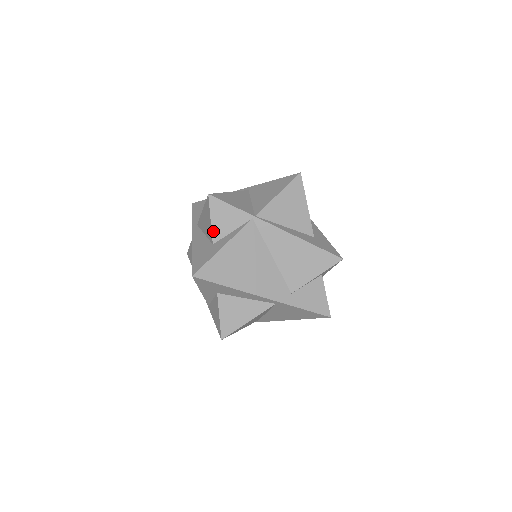
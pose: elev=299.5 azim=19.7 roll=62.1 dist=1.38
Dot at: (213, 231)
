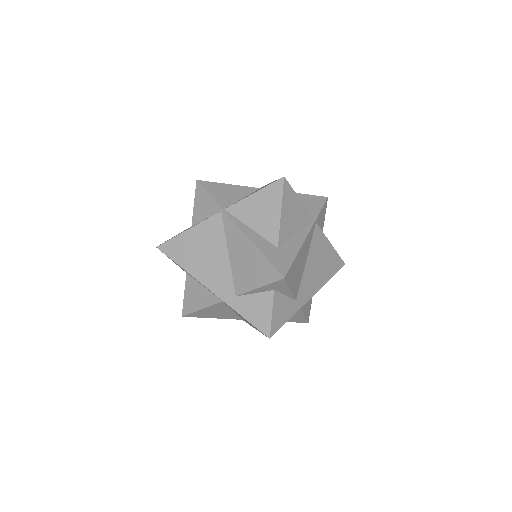
Dot at: (194, 215)
